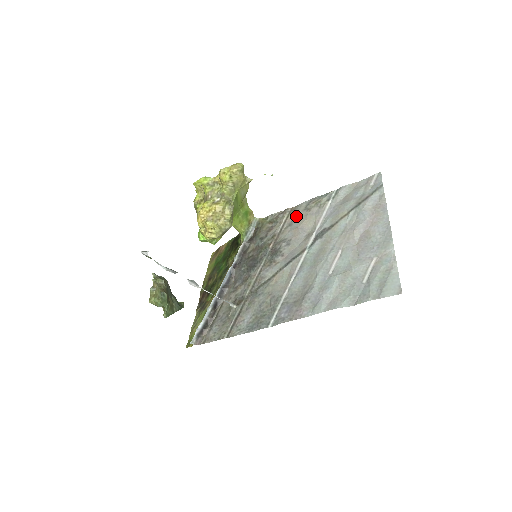
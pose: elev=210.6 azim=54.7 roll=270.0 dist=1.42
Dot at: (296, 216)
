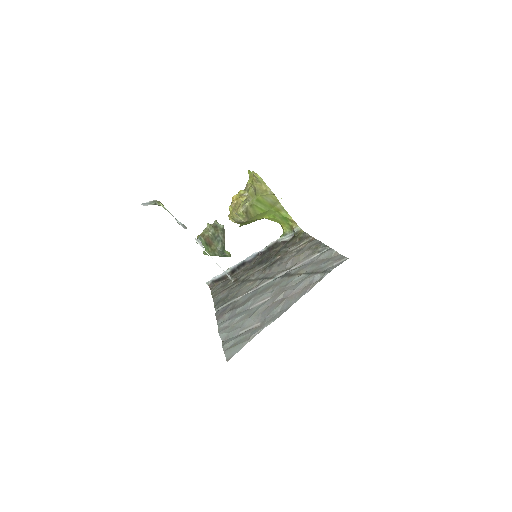
Dot at: (304, 247)
